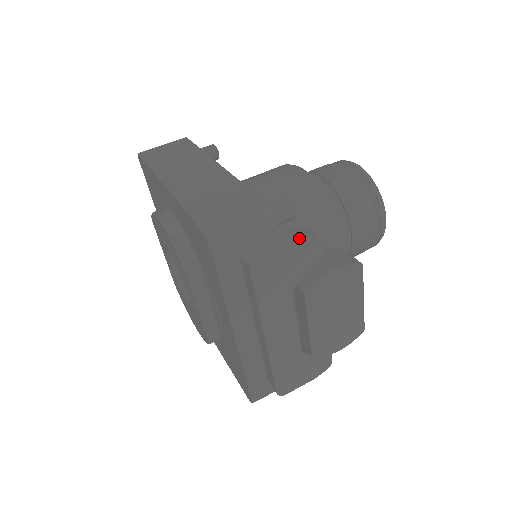
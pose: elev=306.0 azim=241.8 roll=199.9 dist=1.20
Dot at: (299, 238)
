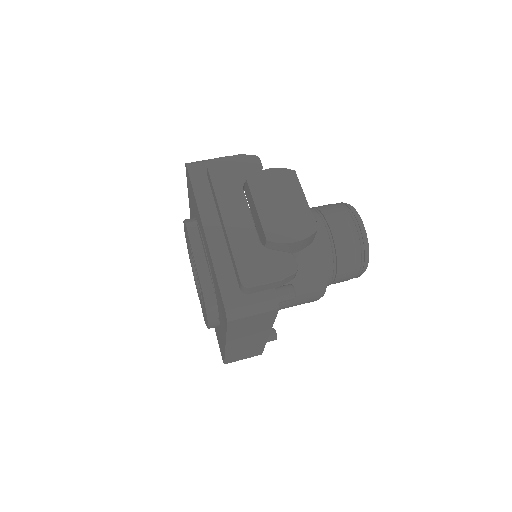
Dot at: (242, 155)
